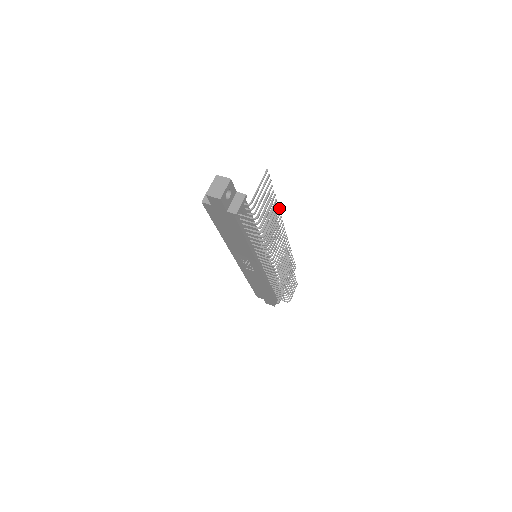
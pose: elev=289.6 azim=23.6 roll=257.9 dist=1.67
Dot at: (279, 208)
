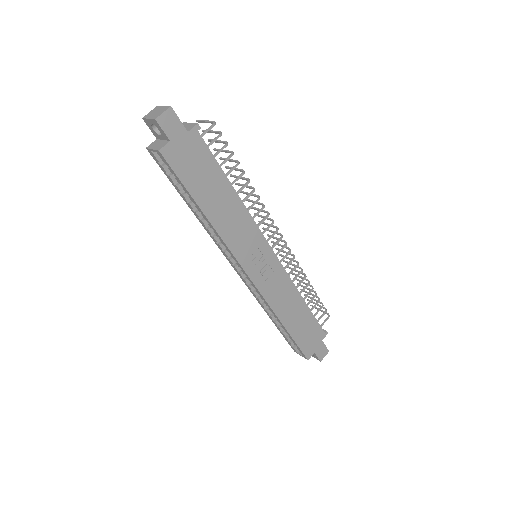
Dot at: occluded
